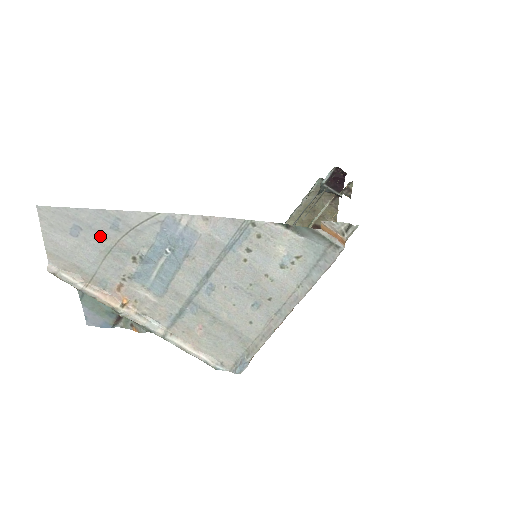
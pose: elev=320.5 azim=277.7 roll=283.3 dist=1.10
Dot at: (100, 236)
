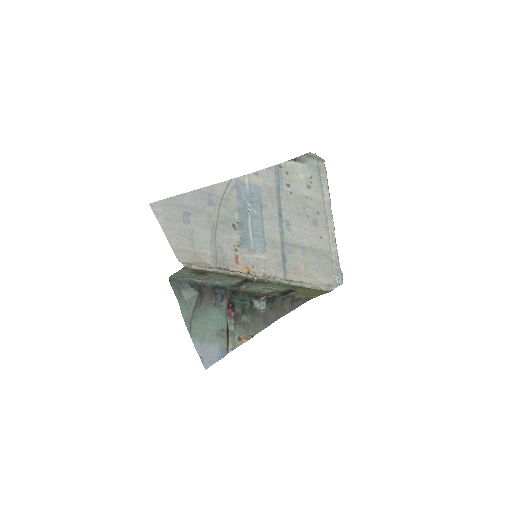
Dot at: (204, 215)
